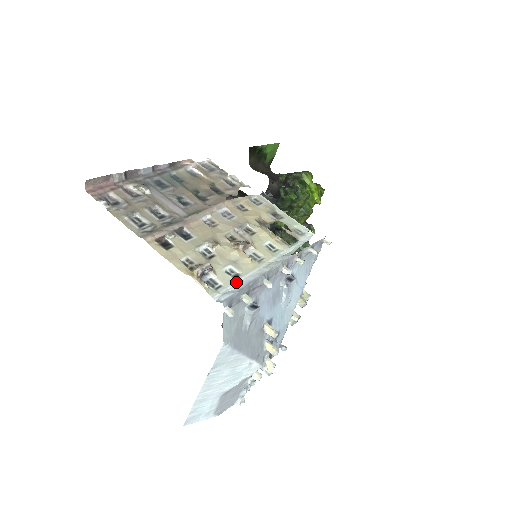
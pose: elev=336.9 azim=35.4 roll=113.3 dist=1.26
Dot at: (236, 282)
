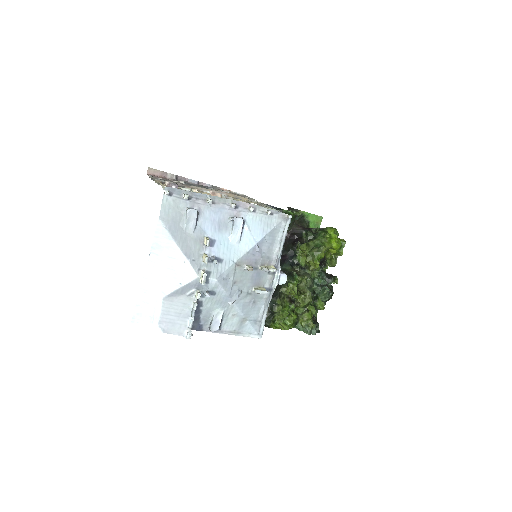
Dot at: occluded
